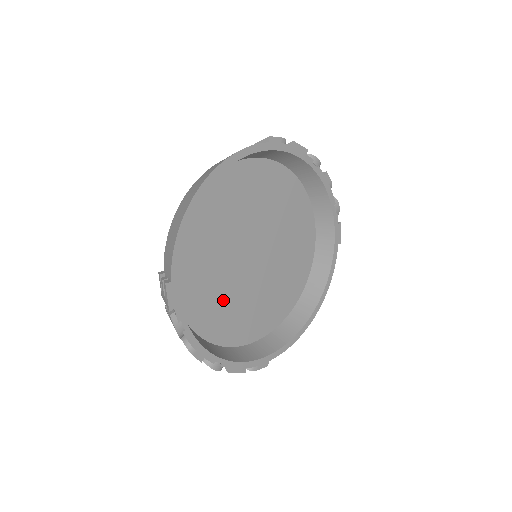
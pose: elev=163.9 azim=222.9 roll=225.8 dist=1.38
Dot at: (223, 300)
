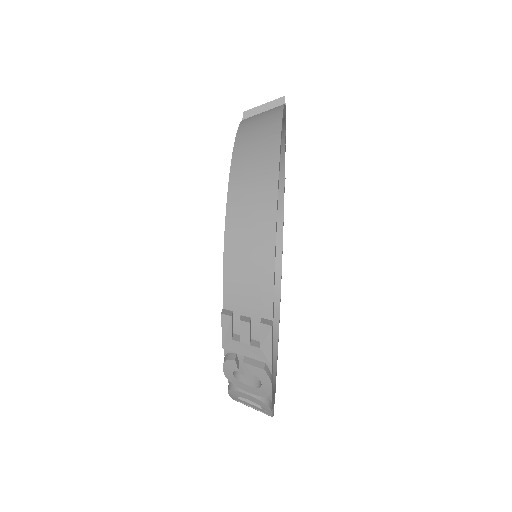
Dot at: occluded
